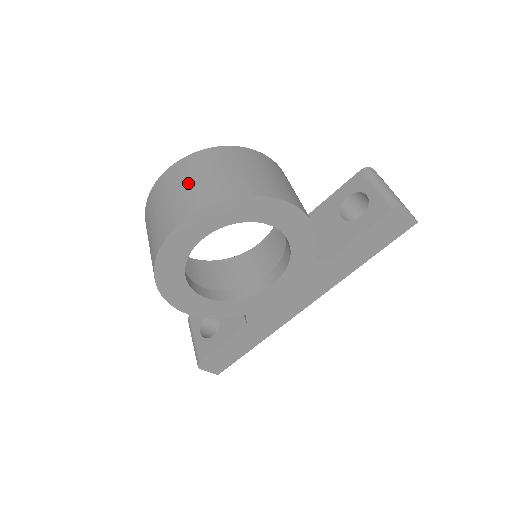
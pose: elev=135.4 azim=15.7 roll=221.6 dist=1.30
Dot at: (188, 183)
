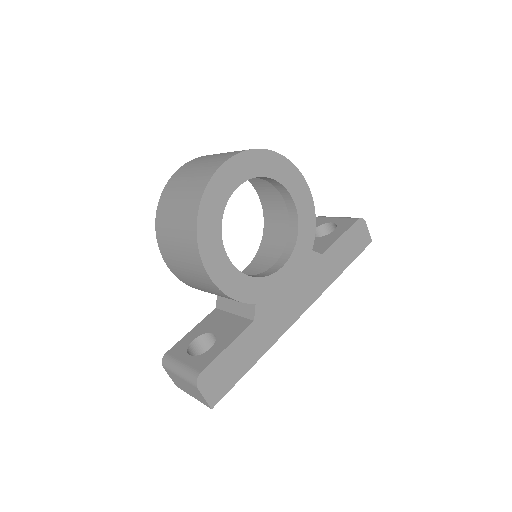
Dot at: (223, 153)
